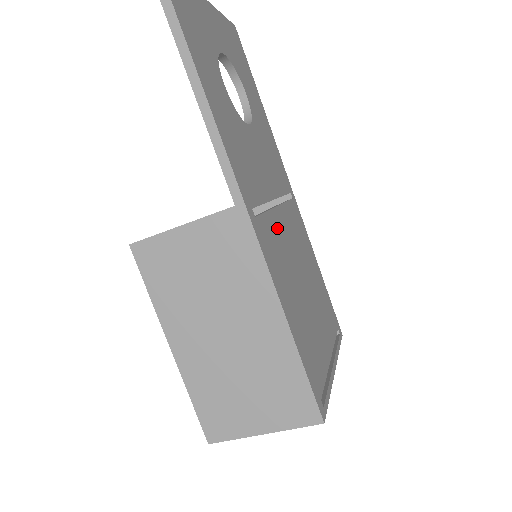
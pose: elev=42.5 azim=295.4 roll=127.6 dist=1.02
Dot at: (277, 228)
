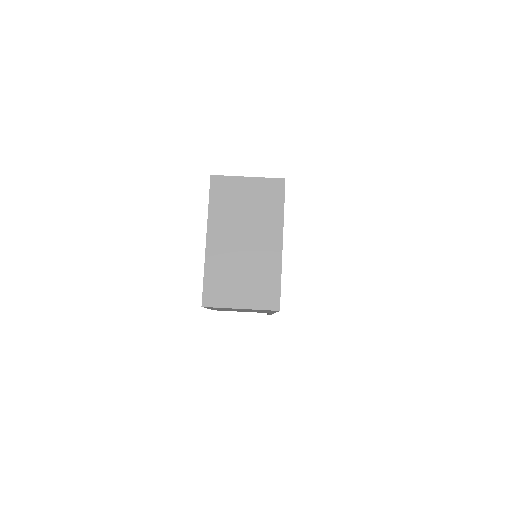
Dot at: occluded
